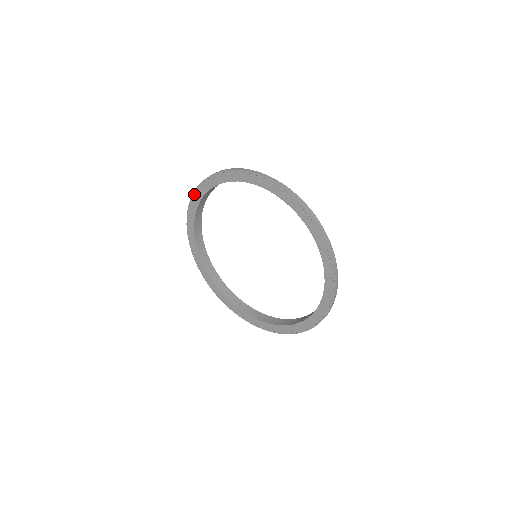
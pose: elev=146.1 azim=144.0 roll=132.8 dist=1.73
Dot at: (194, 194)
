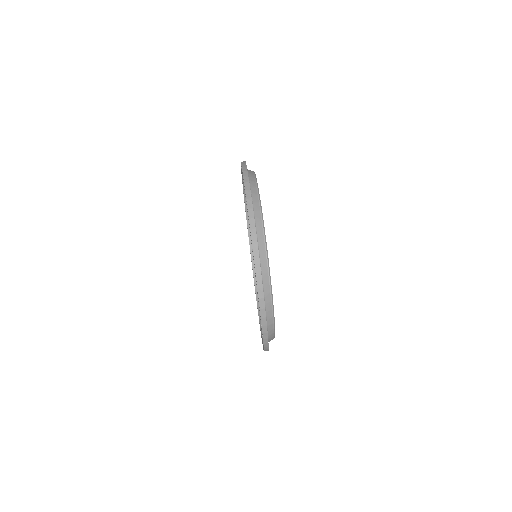
Dot at: occluded
